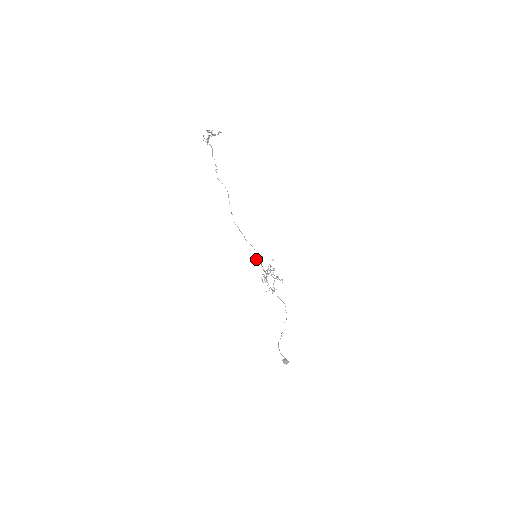
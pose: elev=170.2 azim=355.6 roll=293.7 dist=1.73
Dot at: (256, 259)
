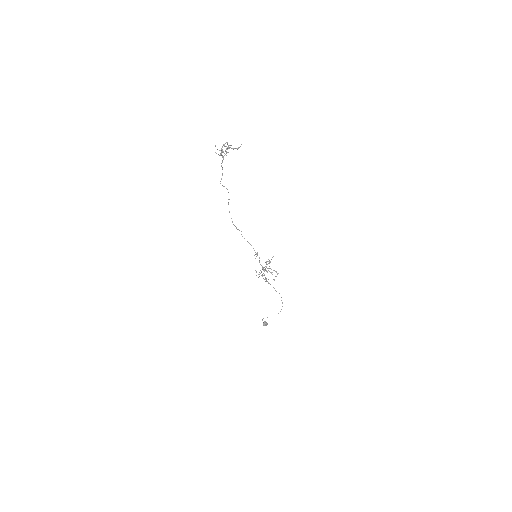
Dot at: occluded
